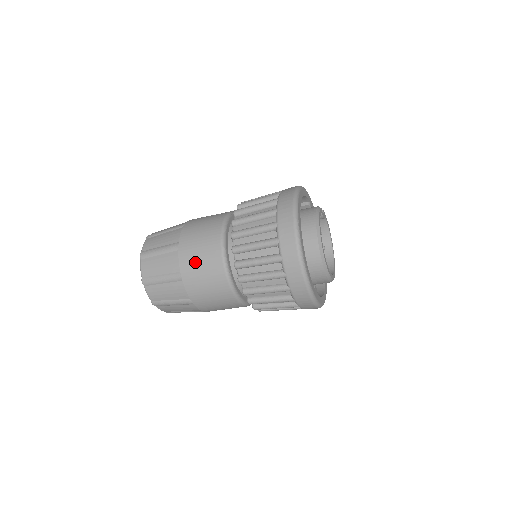
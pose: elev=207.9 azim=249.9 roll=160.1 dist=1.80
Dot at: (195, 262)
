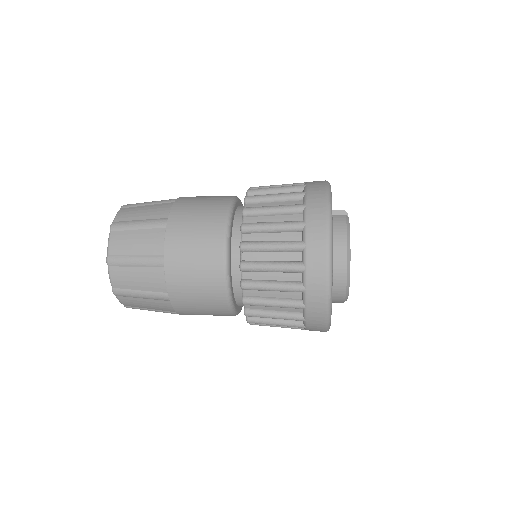
Dot at: (188, 287)
